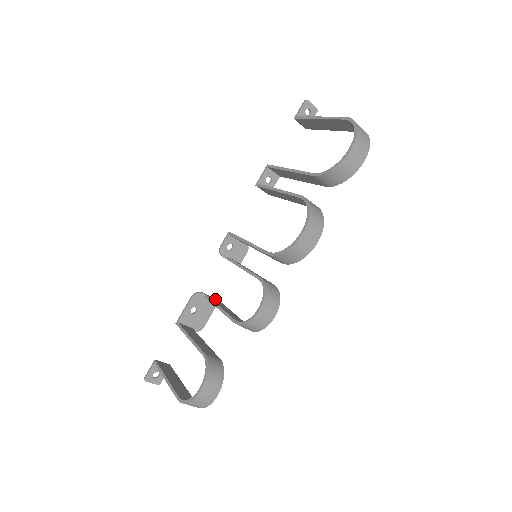
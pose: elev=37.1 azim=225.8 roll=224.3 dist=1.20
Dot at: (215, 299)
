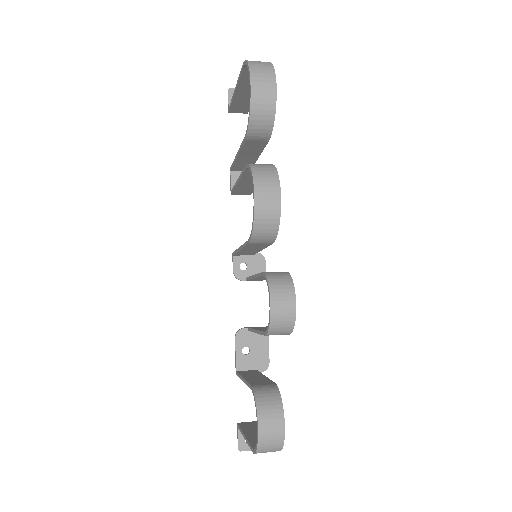
Dot at: (261, 327)
